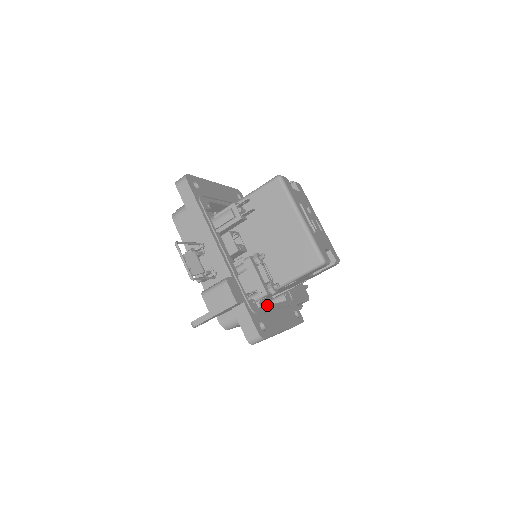
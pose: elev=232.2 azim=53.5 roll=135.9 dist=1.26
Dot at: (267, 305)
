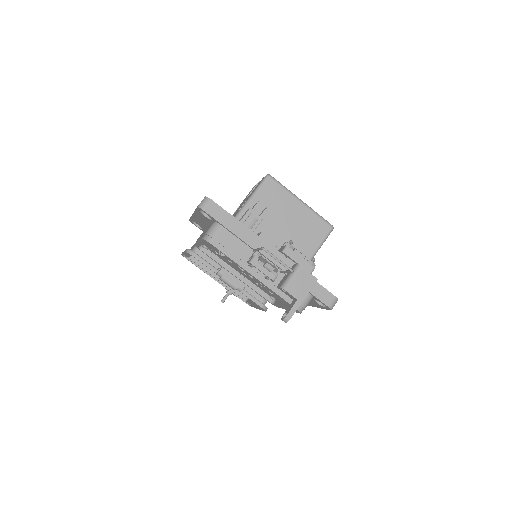
Dot at: occluded
